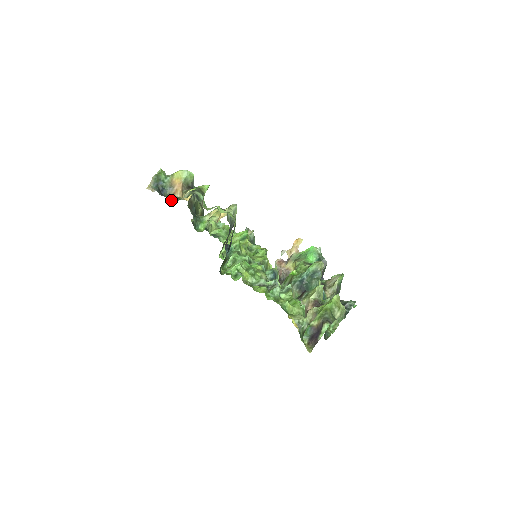
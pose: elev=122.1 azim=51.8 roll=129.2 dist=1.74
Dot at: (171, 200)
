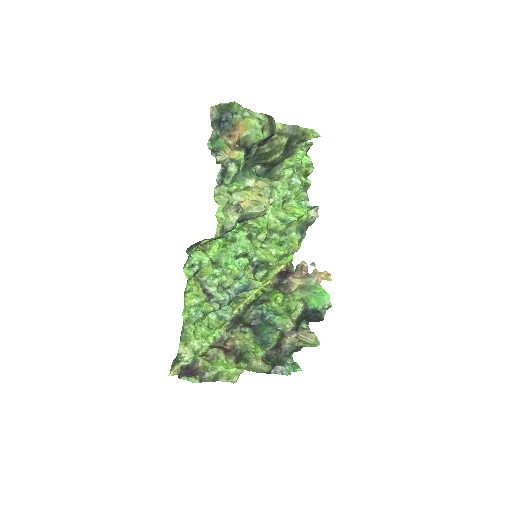
Dot at: (214, 144)
